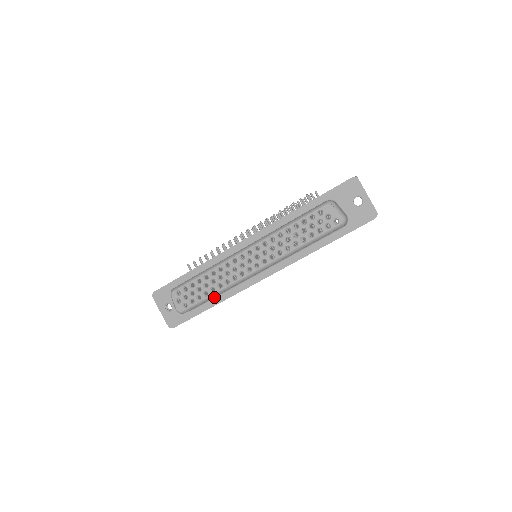
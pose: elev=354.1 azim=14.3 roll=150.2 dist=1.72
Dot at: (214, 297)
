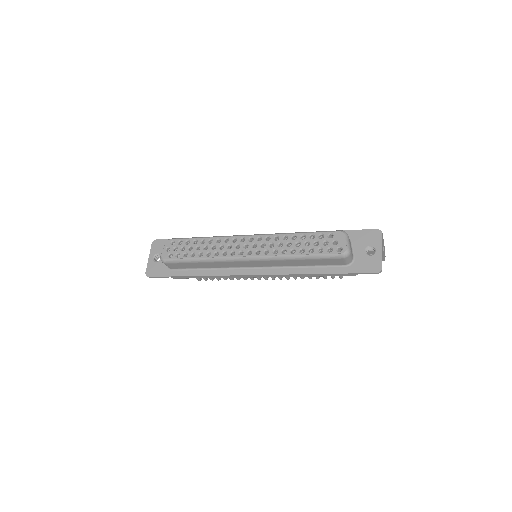
Dot at: (198, 268)
